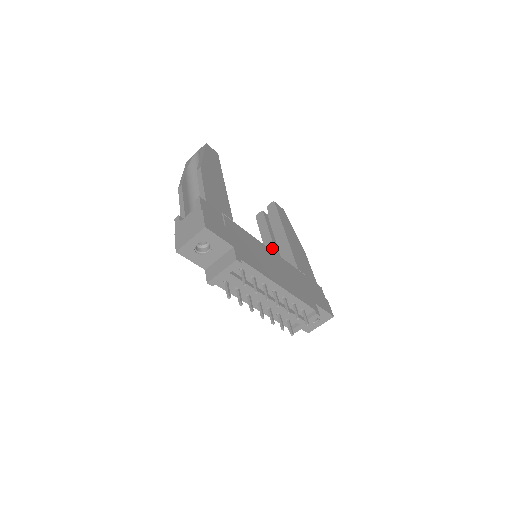
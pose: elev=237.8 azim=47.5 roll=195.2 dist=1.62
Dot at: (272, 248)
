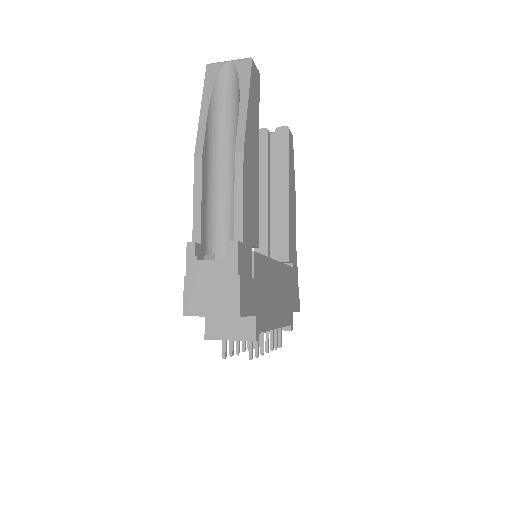
Dot at: (265, 204)
